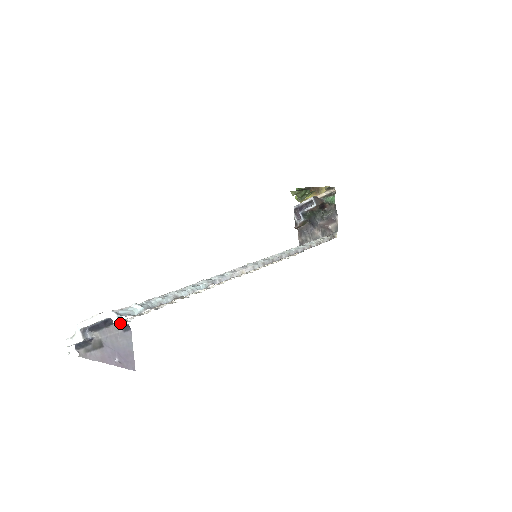
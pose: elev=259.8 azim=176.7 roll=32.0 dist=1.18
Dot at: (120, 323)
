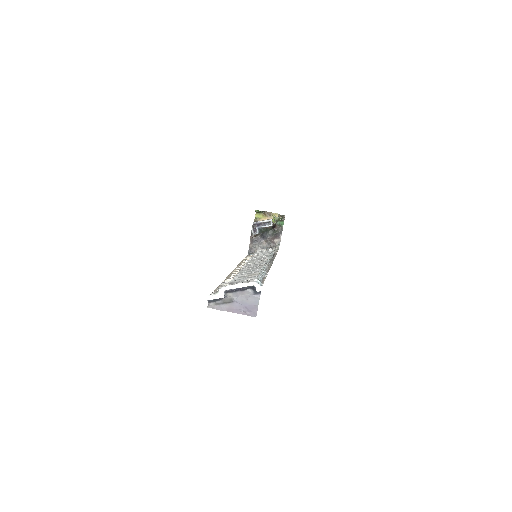
Dot at: (254, 289)
